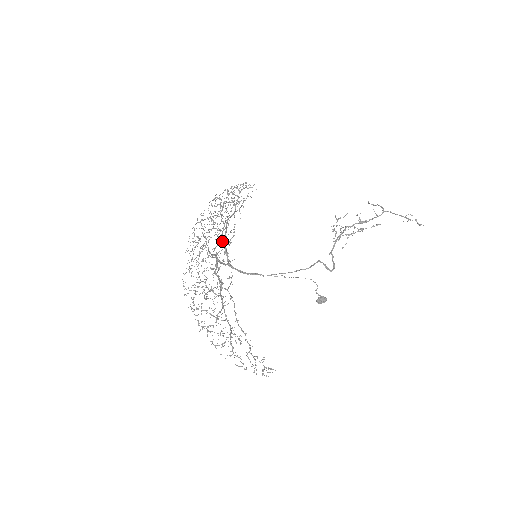
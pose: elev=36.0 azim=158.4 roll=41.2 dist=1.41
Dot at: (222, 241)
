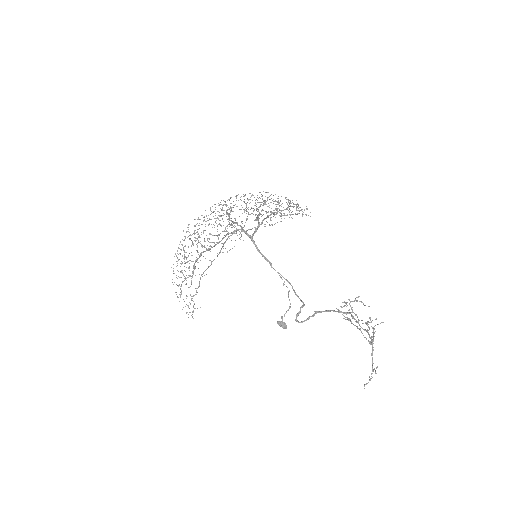
Dot at: occluded
